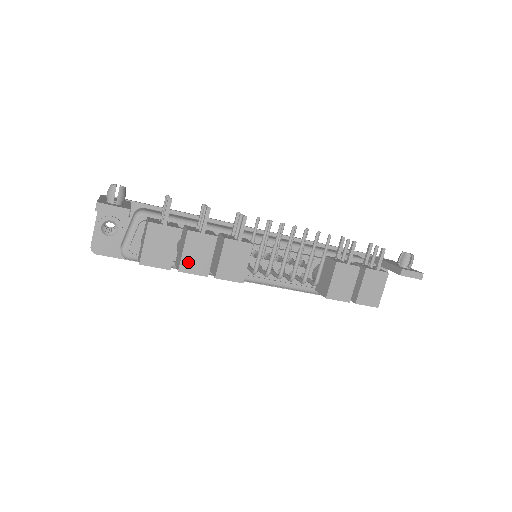
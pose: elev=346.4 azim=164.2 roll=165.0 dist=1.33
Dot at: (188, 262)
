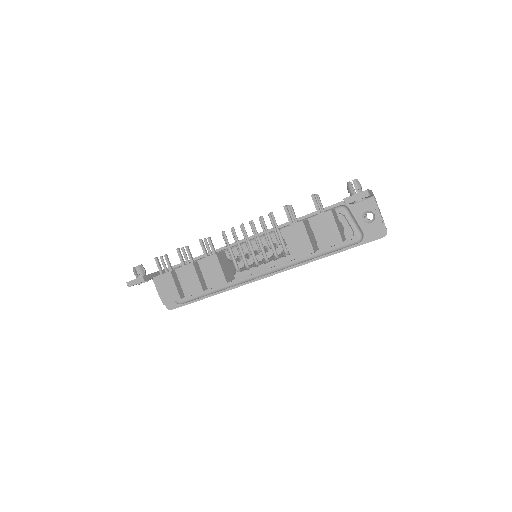
Dot at: (187, 289)
